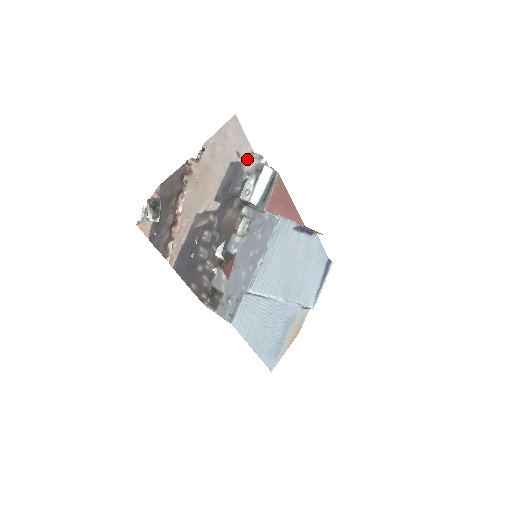
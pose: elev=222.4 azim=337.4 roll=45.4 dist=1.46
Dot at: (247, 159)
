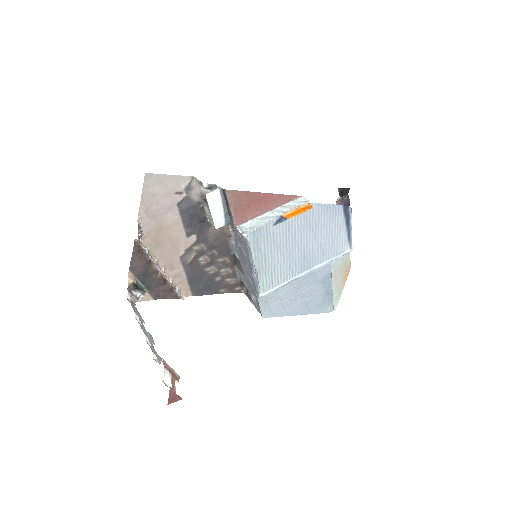
Dot at: (191, 189)
